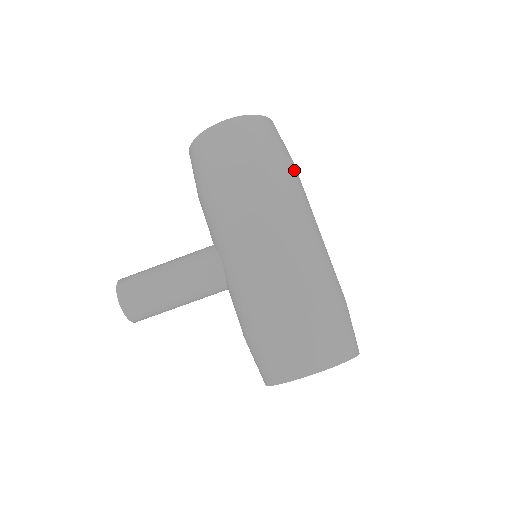
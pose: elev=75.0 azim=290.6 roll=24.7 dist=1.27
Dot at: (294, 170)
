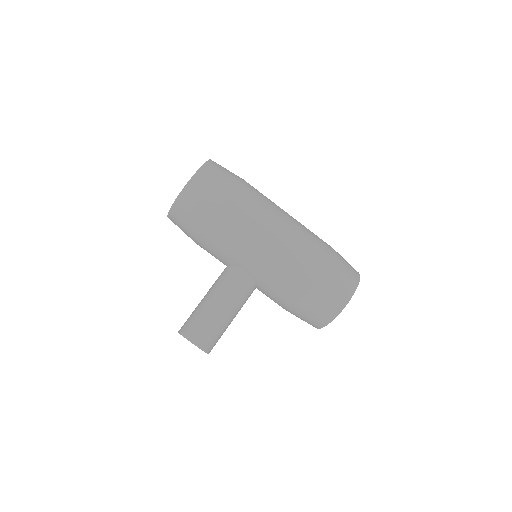
Dot at: (250, 185)
